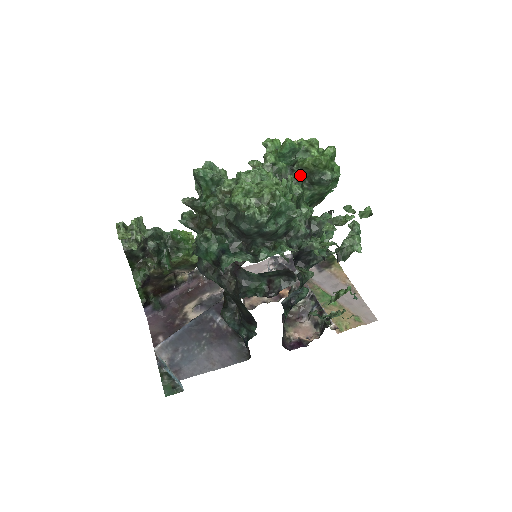
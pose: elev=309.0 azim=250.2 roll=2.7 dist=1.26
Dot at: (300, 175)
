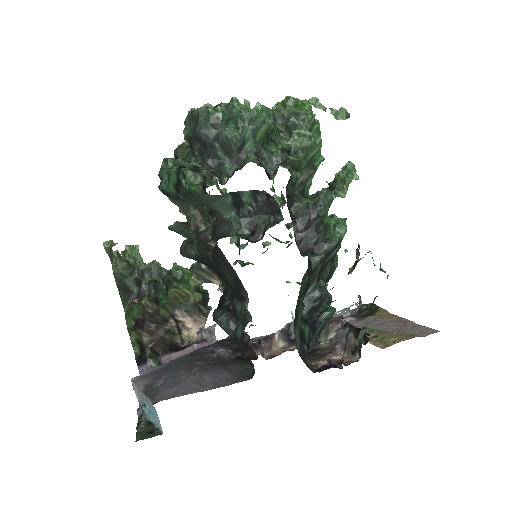
Dot at: occluded
